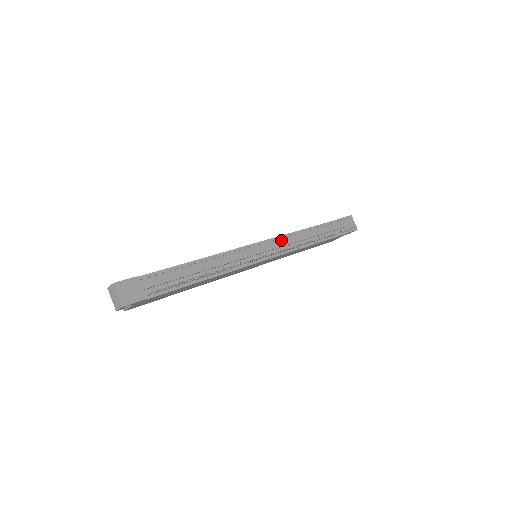
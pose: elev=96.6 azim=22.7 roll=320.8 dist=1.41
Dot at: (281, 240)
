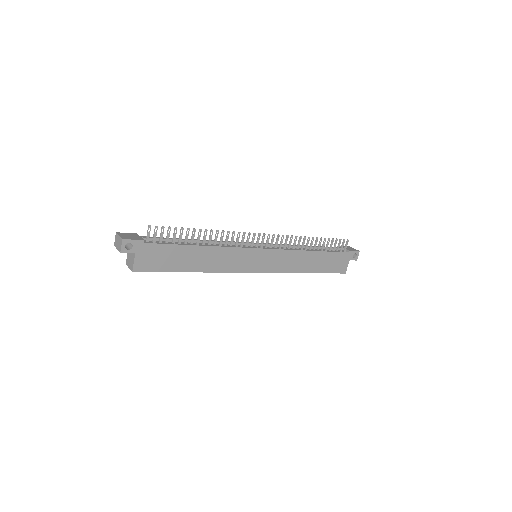
Dot at: occluded
